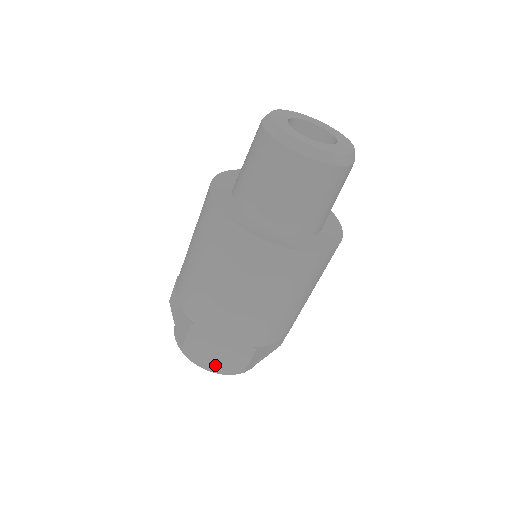
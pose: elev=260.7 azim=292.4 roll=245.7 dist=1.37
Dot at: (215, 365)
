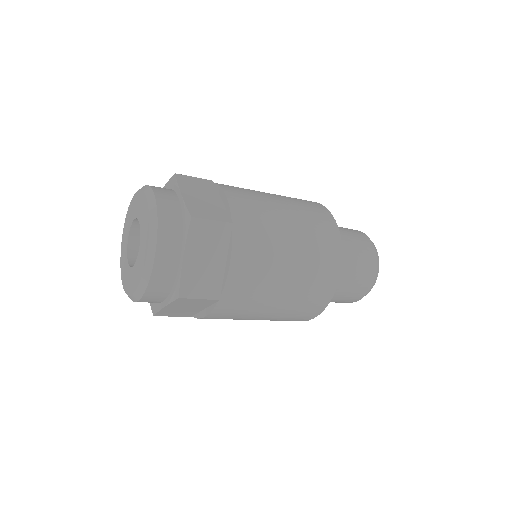
Dot at: (169, 200)
